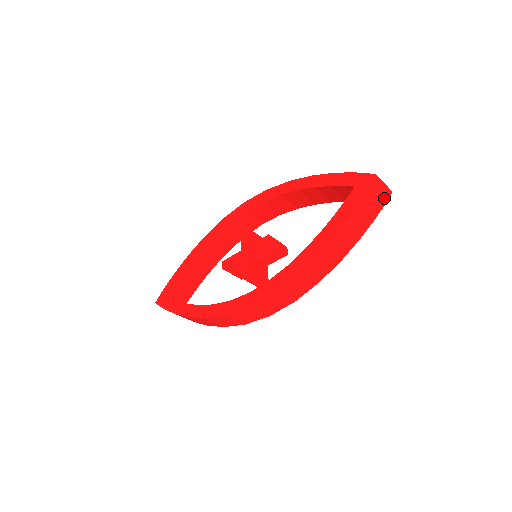
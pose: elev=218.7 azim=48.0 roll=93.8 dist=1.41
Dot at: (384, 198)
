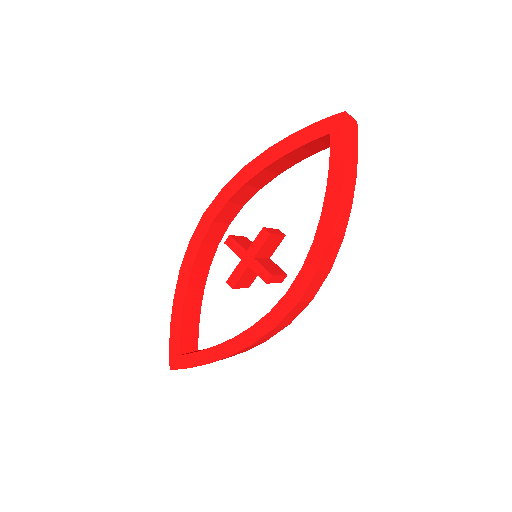
Dot at: (356, 130)
